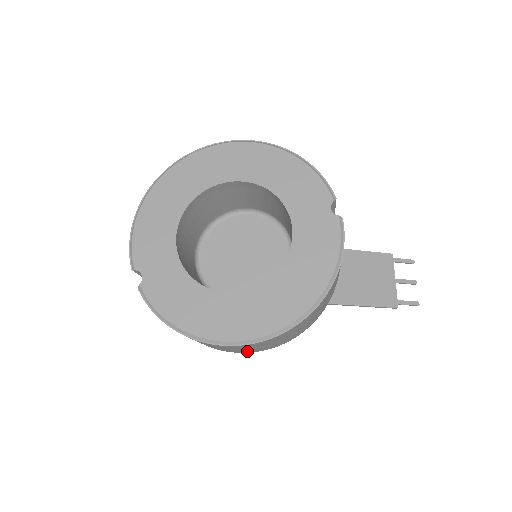
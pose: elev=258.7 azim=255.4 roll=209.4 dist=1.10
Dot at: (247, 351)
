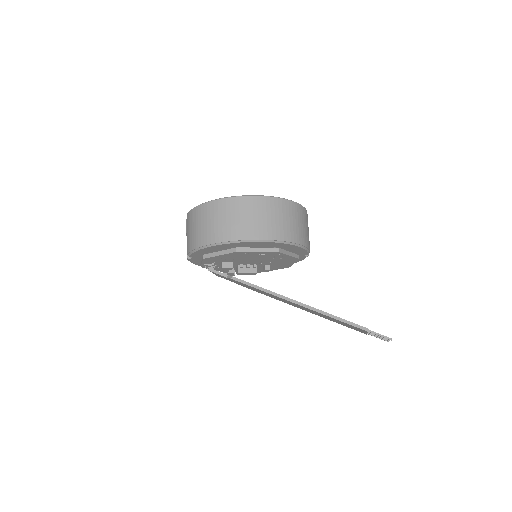
Dot at: (236, 232)
